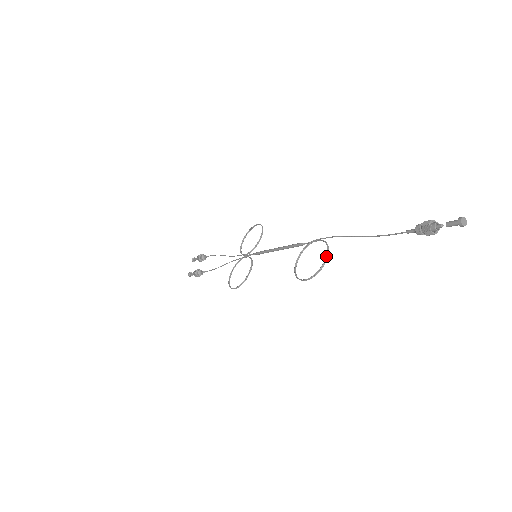
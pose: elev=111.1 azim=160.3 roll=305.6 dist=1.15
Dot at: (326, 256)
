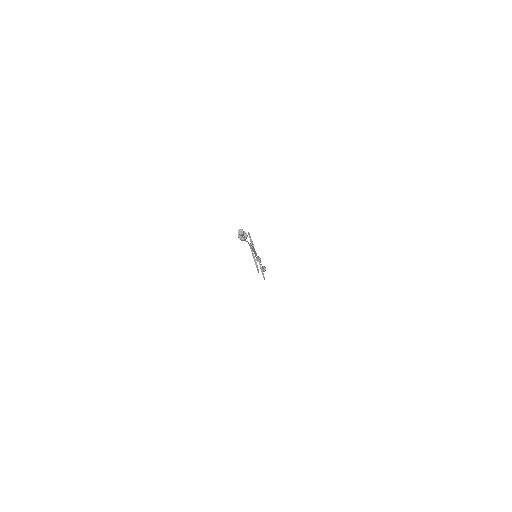
Dot at: occluded
